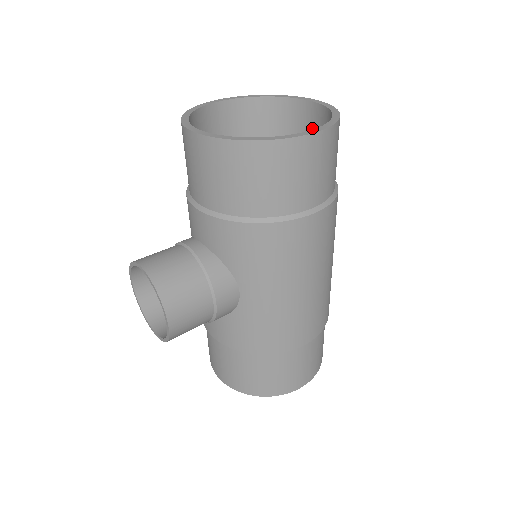
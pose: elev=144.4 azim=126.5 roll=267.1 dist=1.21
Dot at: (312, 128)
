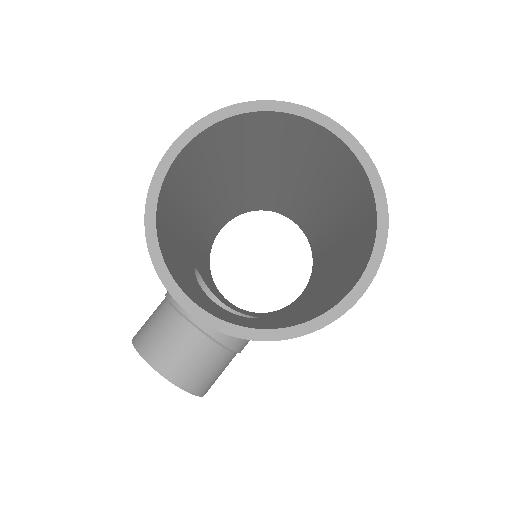
Dot at: (326, 149)
